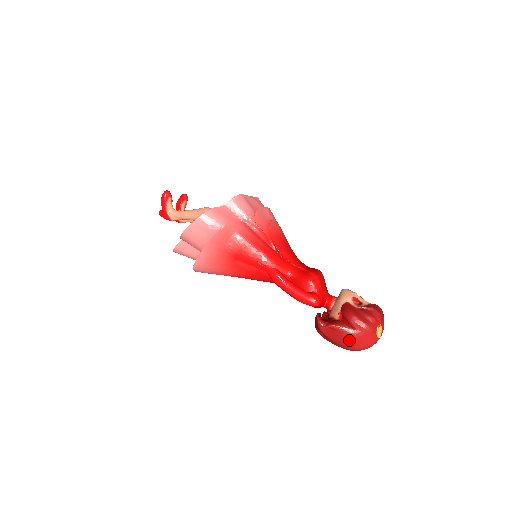
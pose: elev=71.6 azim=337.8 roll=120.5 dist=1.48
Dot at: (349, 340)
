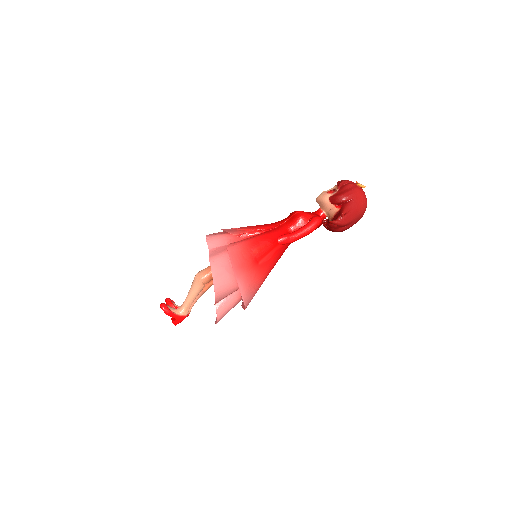
Dot at: (358, 208)
